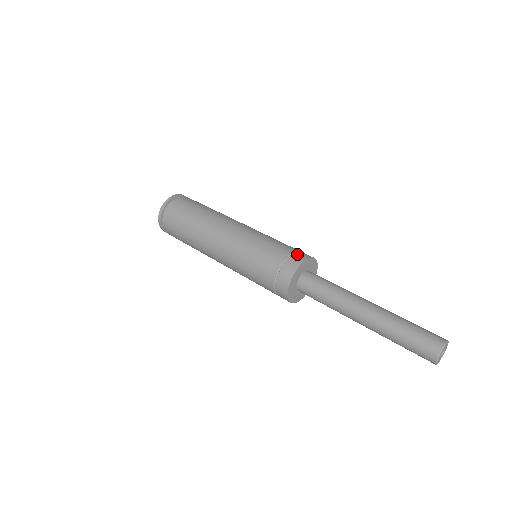
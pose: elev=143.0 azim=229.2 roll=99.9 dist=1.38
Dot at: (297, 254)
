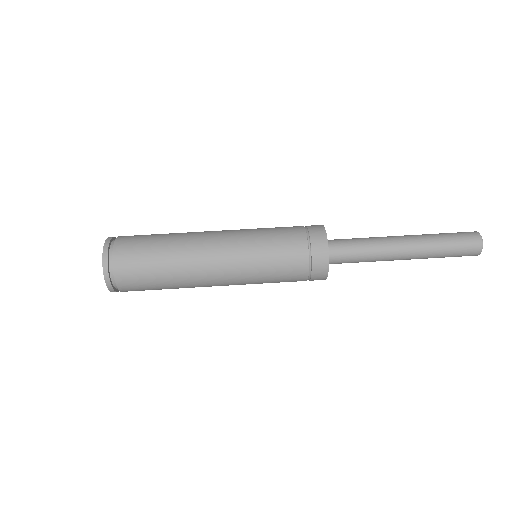
Dot at: (314, 243)
